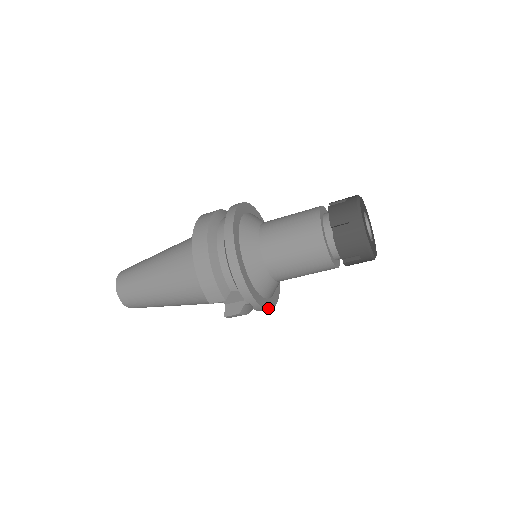
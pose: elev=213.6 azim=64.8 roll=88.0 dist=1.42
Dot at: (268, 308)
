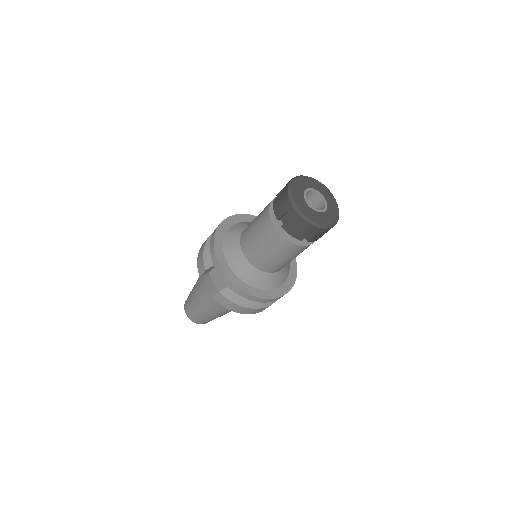
Dot at: (238, 287)
